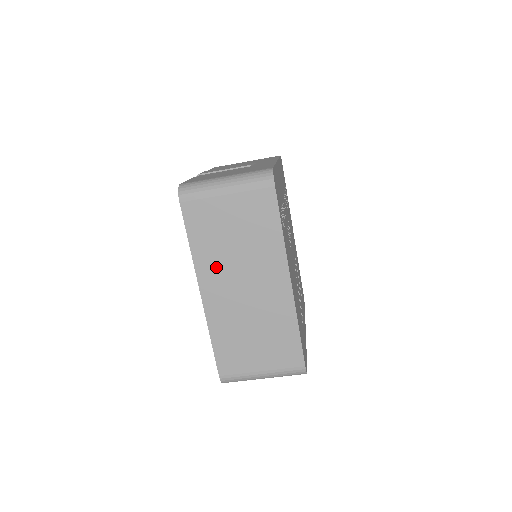
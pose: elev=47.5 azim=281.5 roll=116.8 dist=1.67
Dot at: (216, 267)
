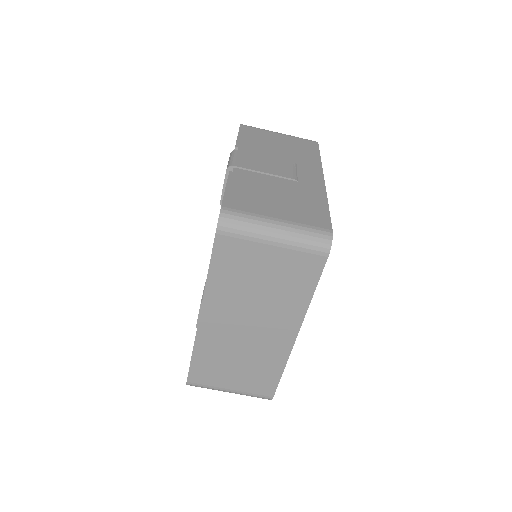
Dot at: (227, 302)
